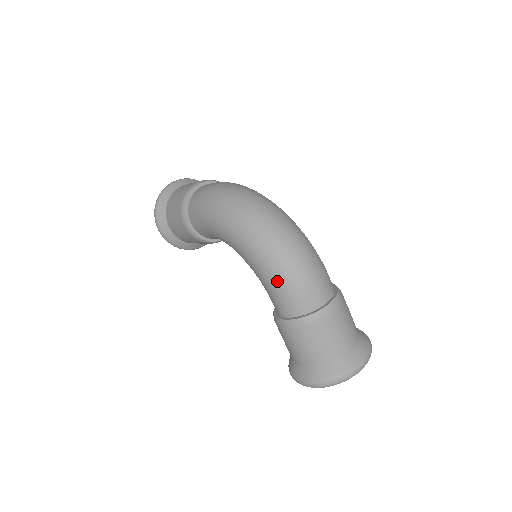
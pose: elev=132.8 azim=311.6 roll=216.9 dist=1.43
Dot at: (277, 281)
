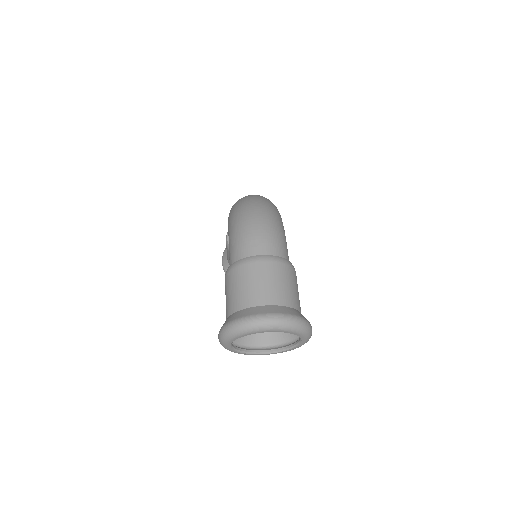
Dot at: (232, 234)
